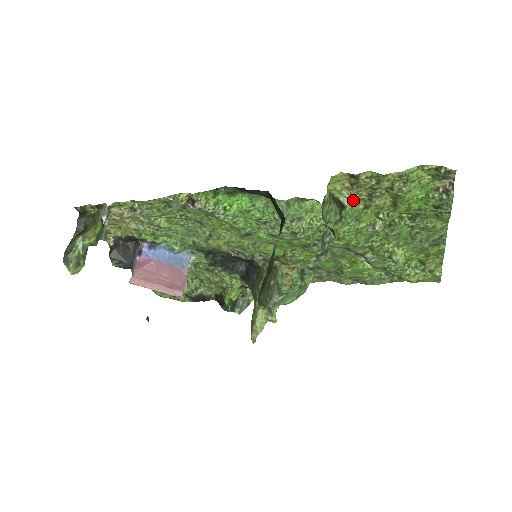
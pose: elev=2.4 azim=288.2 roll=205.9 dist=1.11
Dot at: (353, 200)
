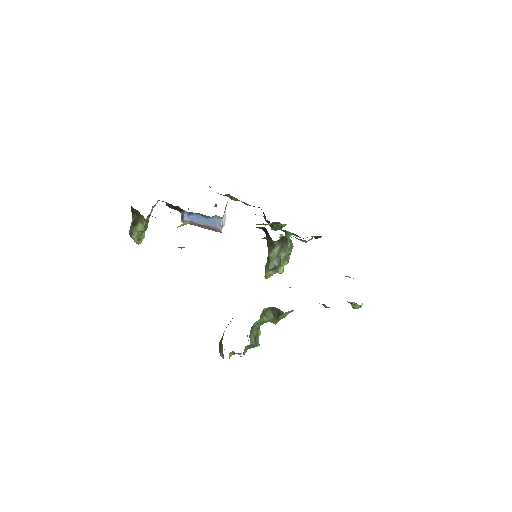
Dot at: (290, 311)
